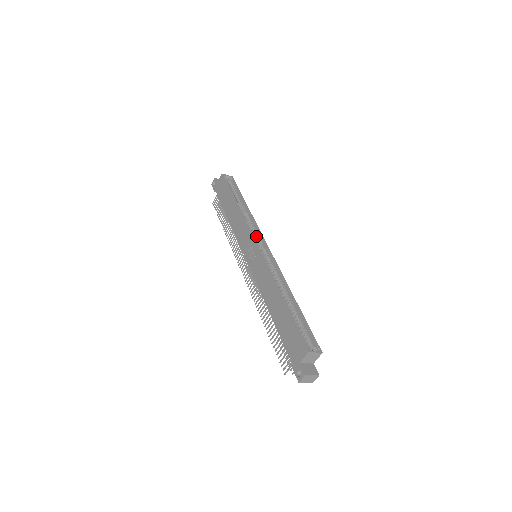
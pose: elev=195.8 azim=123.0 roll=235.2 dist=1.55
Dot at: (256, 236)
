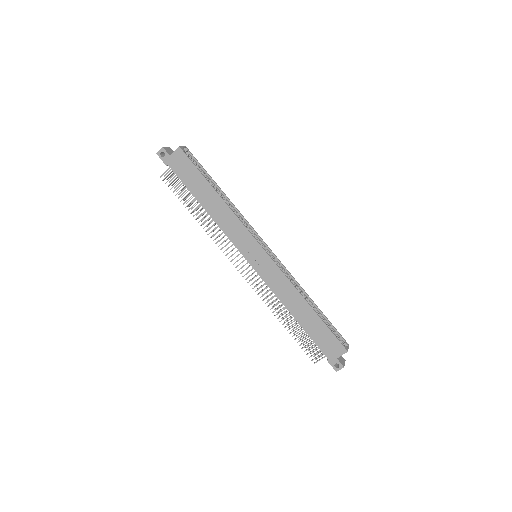
Dot at: occluded
